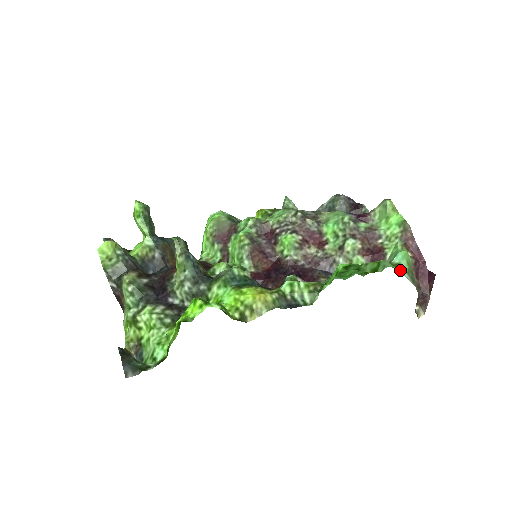
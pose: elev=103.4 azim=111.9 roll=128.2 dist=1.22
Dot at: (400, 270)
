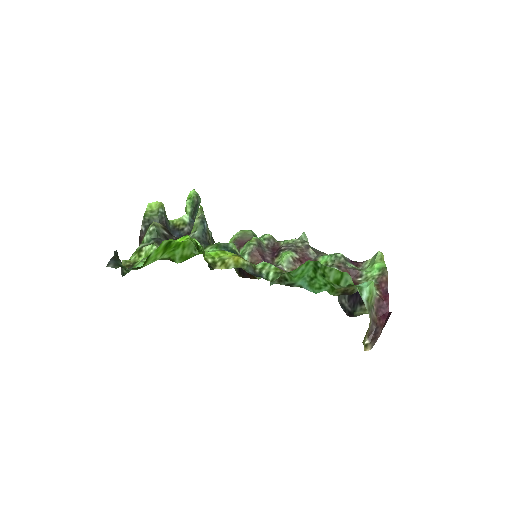
Dot at: (360, 291)
